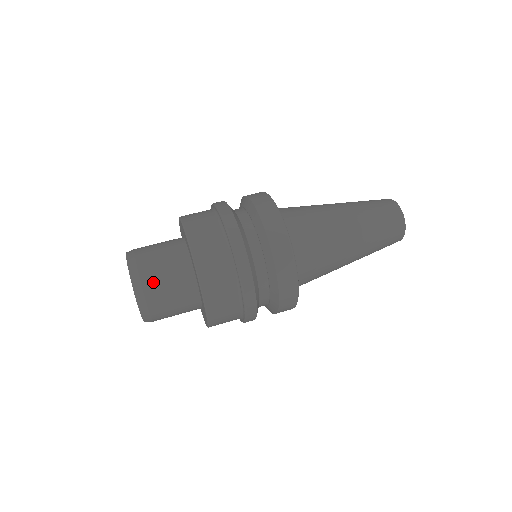
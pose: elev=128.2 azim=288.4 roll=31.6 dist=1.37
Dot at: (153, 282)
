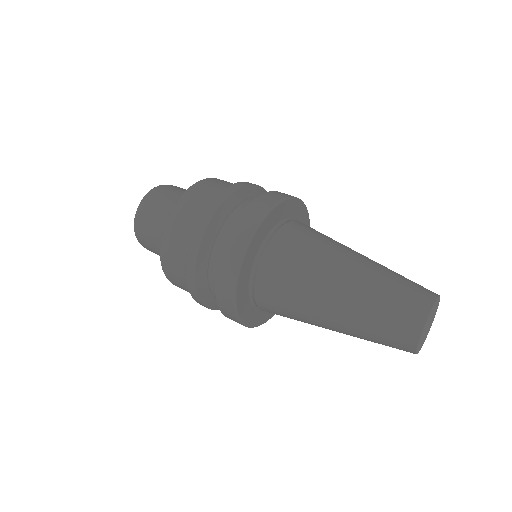
Dot at: (161, 196)
